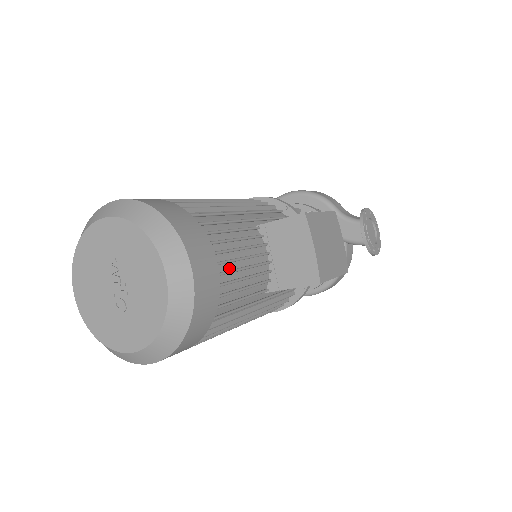
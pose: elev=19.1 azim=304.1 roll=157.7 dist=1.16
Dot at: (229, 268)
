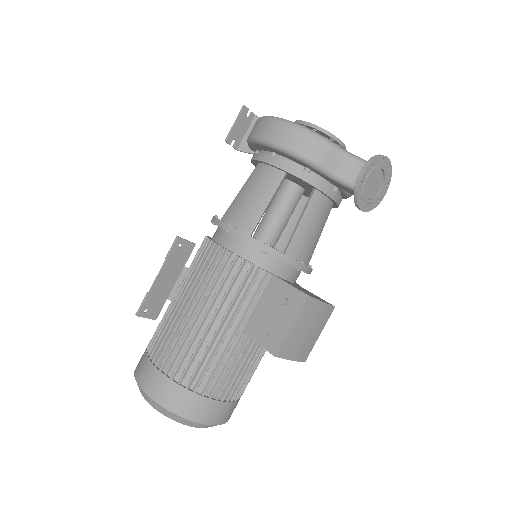
Dot at: (236, 386)
